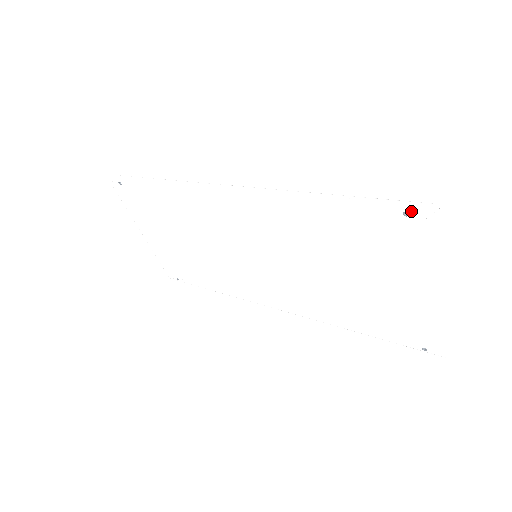
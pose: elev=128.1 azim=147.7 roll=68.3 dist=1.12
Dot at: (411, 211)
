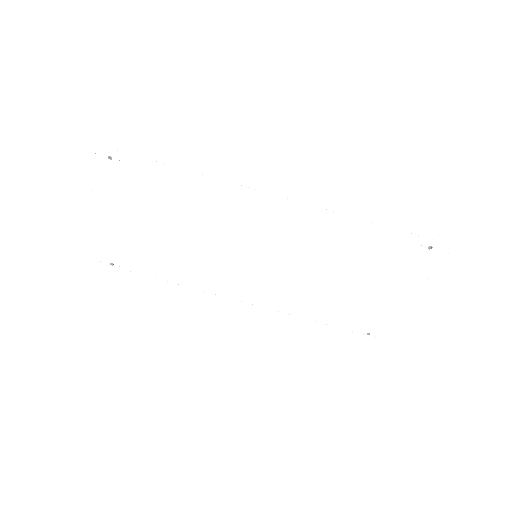
Dot at: (435, 247)
